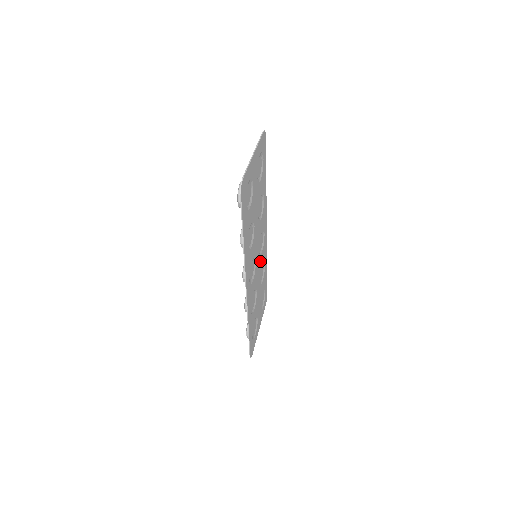
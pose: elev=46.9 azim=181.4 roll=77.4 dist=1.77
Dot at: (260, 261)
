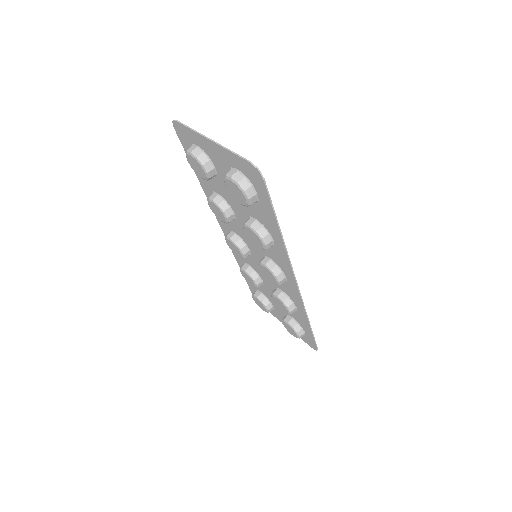
Dot at: (252, 261)
